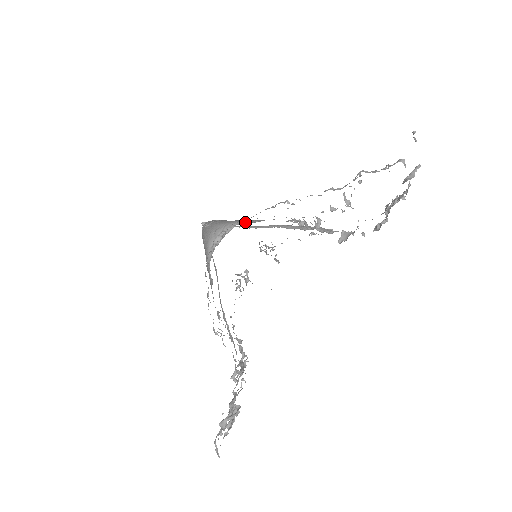
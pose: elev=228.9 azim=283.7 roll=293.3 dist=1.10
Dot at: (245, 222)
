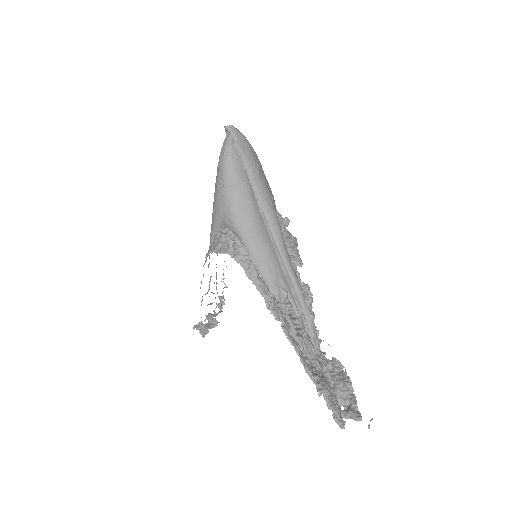
Dot at: (250, 255)
